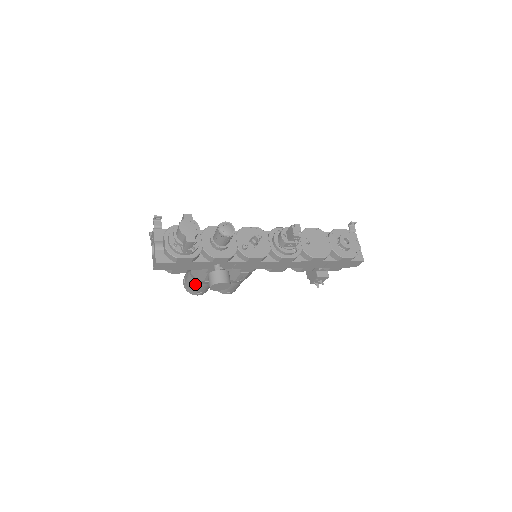
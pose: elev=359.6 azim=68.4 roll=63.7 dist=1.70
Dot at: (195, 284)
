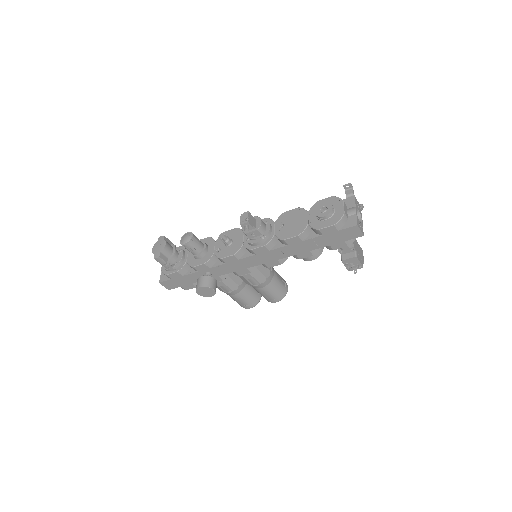
Dot at: (231, 297)
